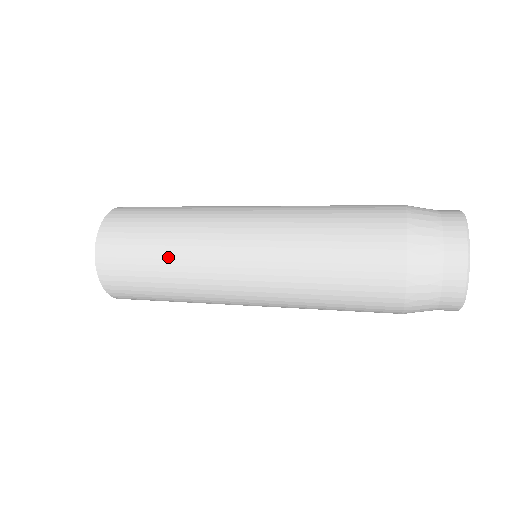
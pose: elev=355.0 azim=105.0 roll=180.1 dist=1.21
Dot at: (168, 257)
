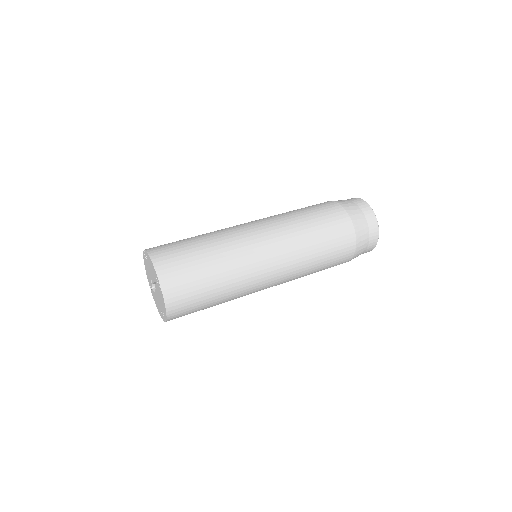
Dot at: occluded
